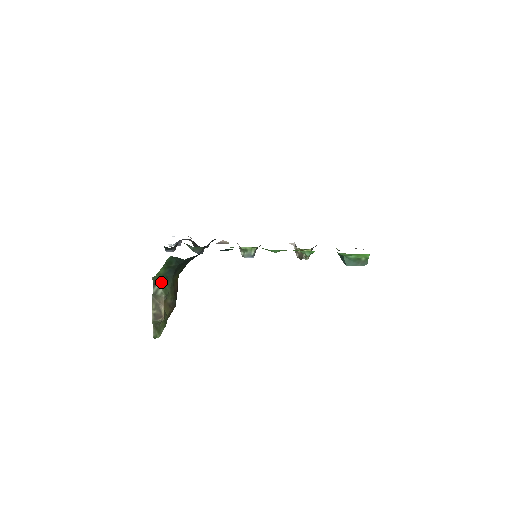
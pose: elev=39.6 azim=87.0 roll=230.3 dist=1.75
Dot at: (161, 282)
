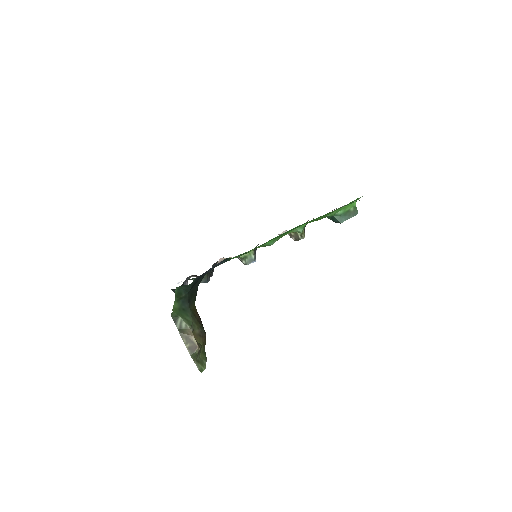
Dot at: (180, 316)
